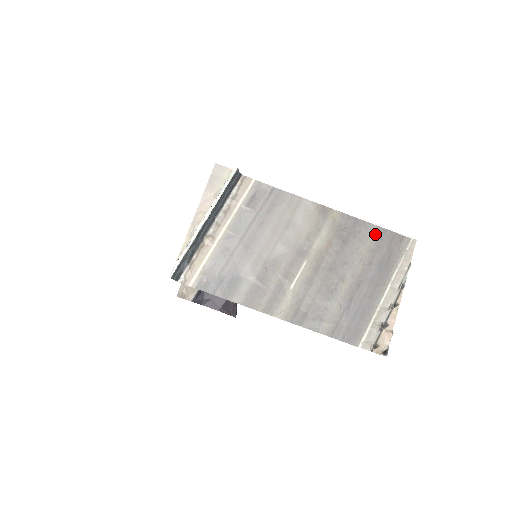
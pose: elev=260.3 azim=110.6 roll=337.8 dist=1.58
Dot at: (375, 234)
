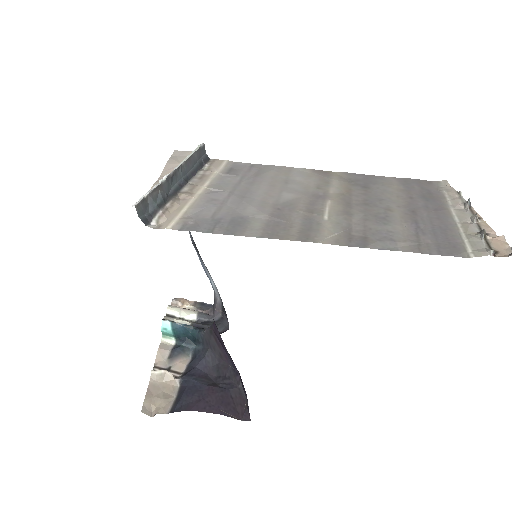
Dot at: (396, 181)
